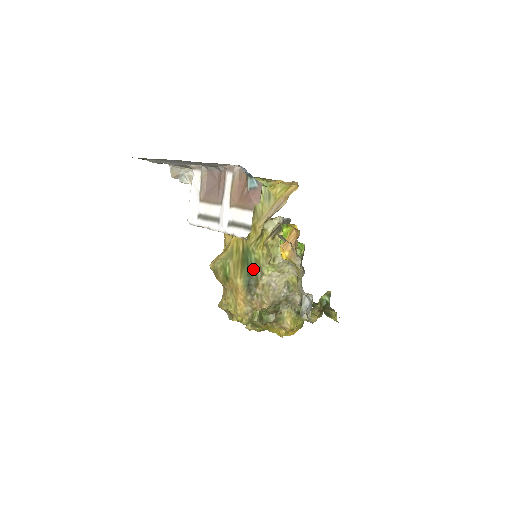
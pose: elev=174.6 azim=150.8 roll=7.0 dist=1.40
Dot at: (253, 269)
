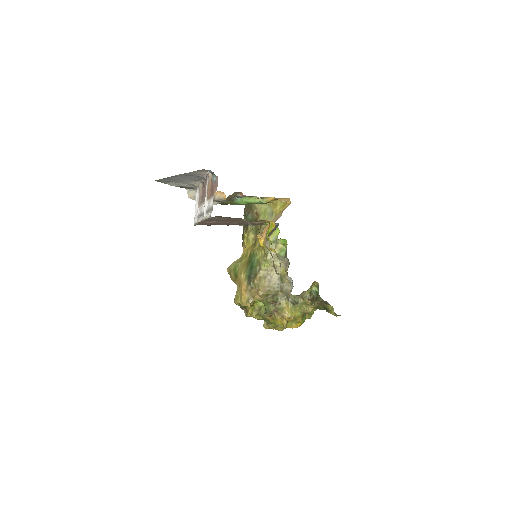
Dot at: (254, 266)
